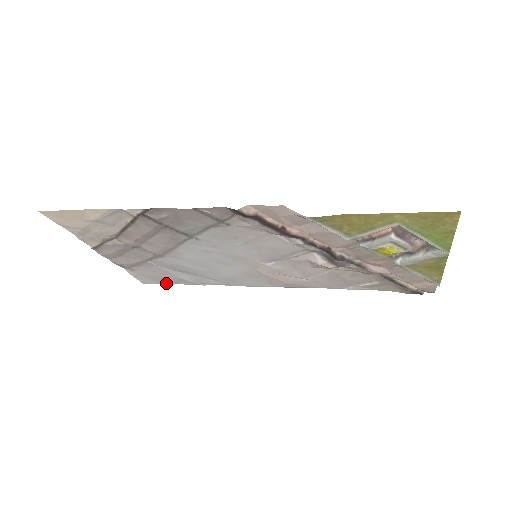
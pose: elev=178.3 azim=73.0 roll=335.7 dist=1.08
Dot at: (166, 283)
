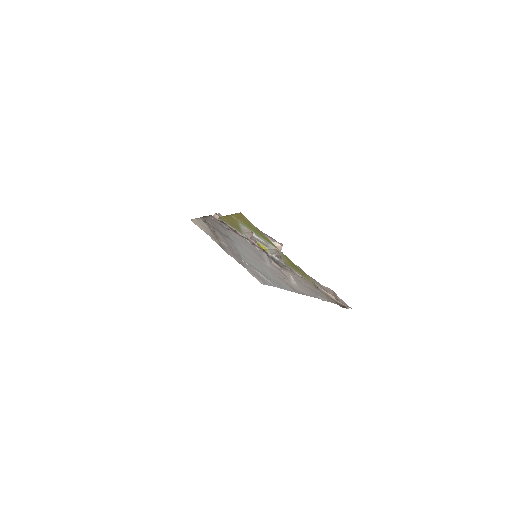
Dot at: (267, 284)
